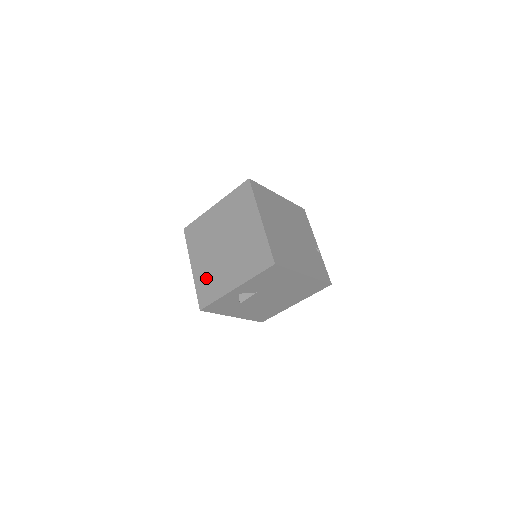
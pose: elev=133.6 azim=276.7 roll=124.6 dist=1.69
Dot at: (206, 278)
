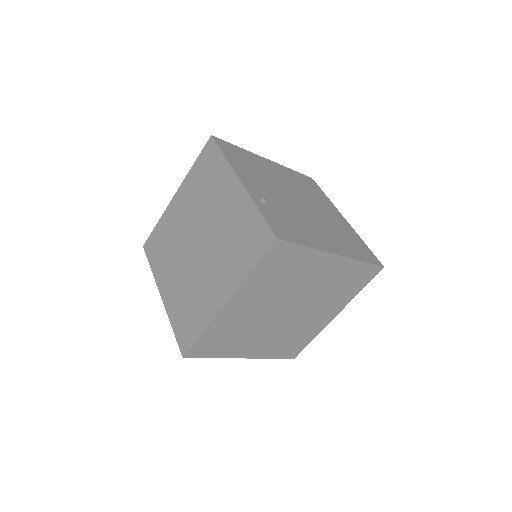
Dot at: (166, 234)
